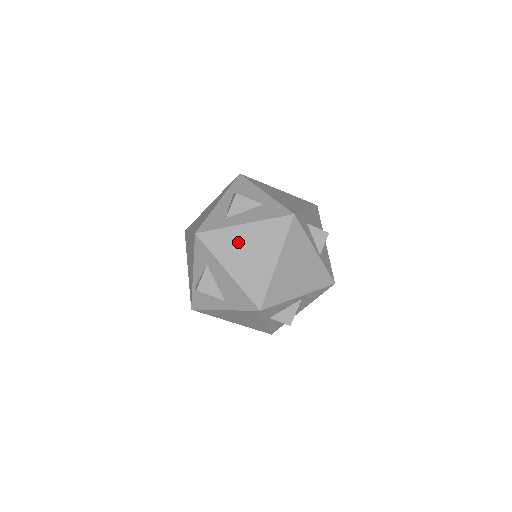
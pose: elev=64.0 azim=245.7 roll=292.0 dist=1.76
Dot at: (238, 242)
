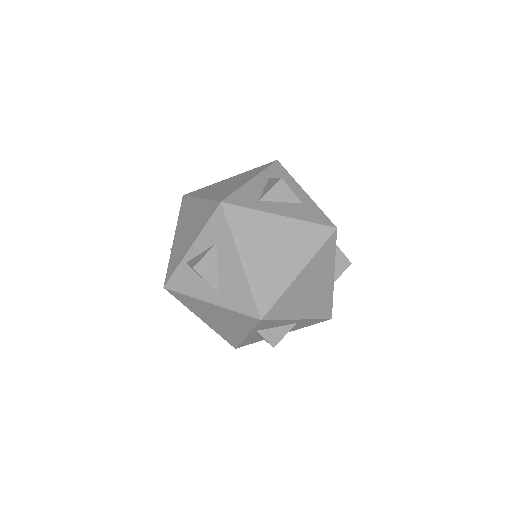
Dot at: (266, 232)
